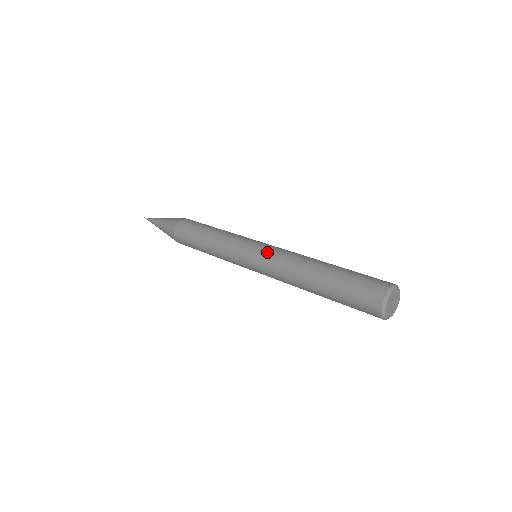
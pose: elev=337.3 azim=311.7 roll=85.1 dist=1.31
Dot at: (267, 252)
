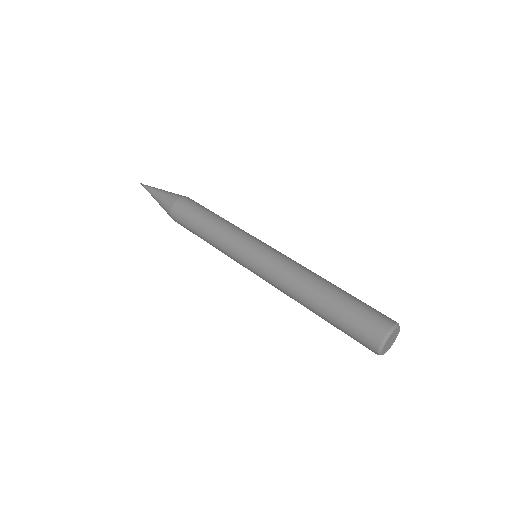
Dot at: (277, 252)
